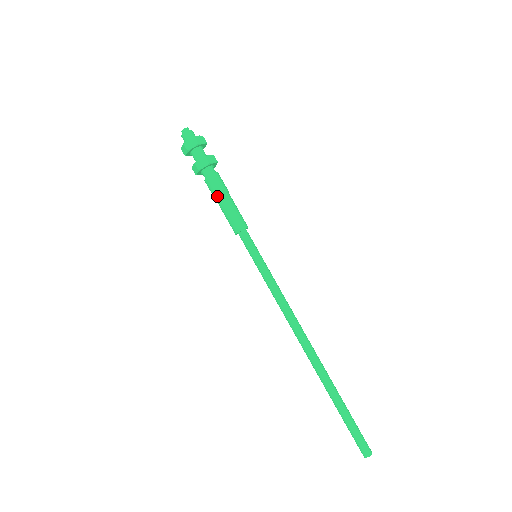
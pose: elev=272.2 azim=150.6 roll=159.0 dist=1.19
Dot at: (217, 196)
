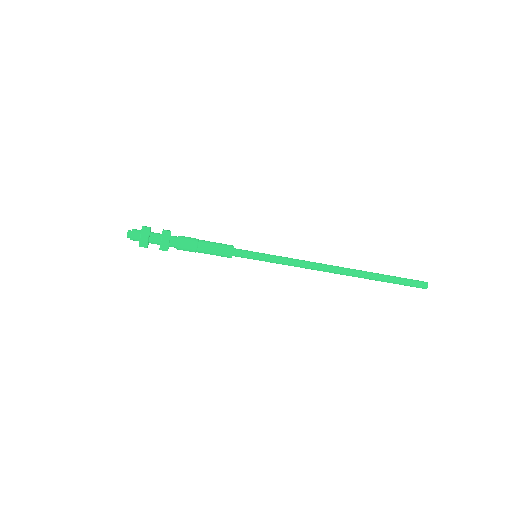
Dot at: (195, 252)
